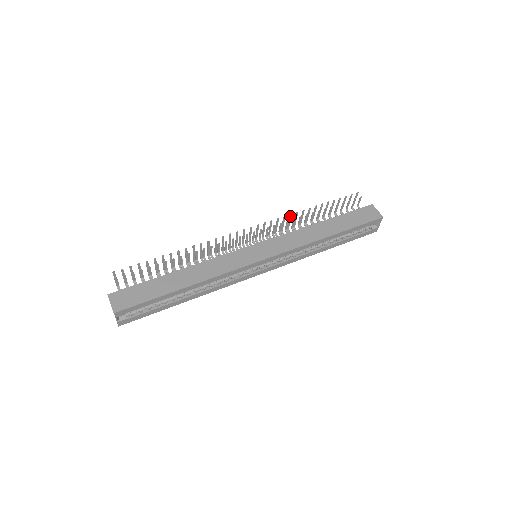
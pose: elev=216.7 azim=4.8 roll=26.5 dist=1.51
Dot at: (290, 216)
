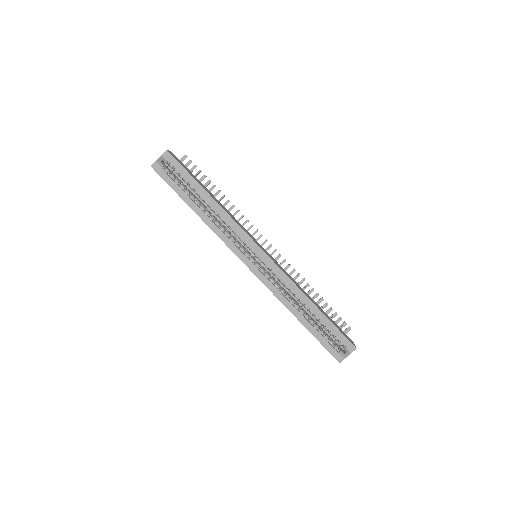
Dot at: occluded
